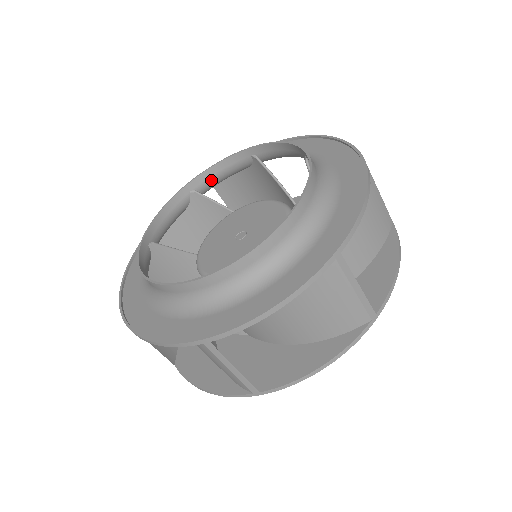
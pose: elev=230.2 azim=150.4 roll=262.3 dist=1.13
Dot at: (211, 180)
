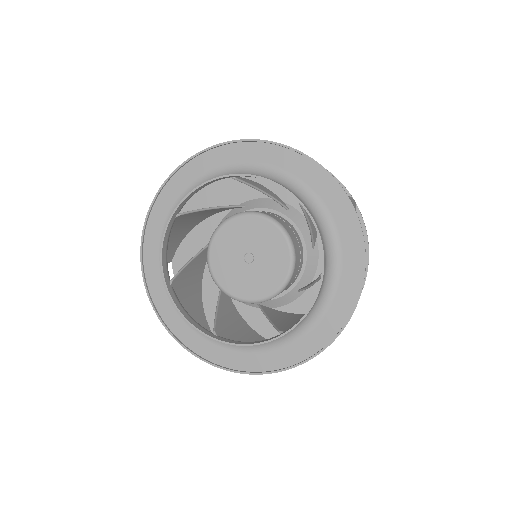
Dot at: occluded
